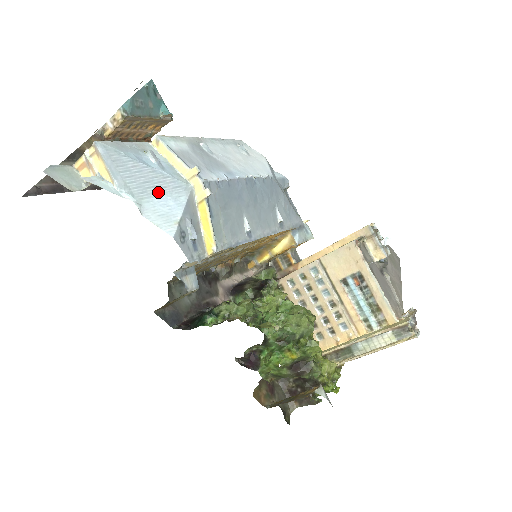
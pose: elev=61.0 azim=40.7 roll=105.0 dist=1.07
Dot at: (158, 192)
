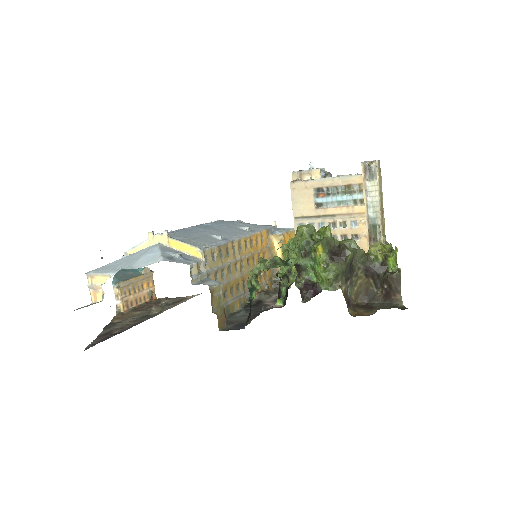
Dot at: (138, 258)
